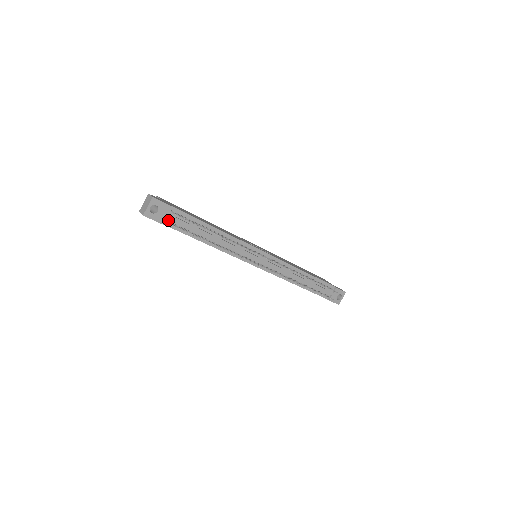
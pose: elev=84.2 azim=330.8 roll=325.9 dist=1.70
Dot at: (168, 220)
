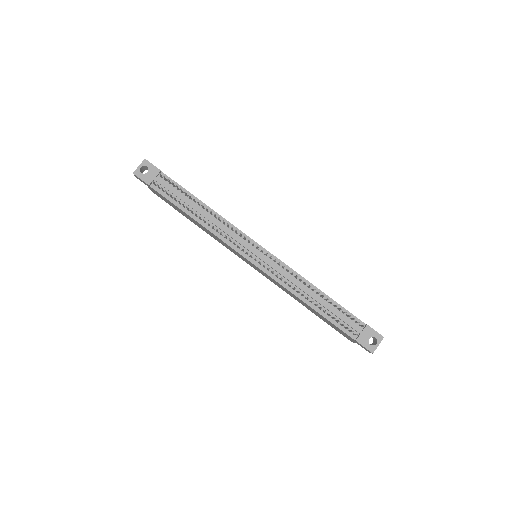
Dot at: occluded
